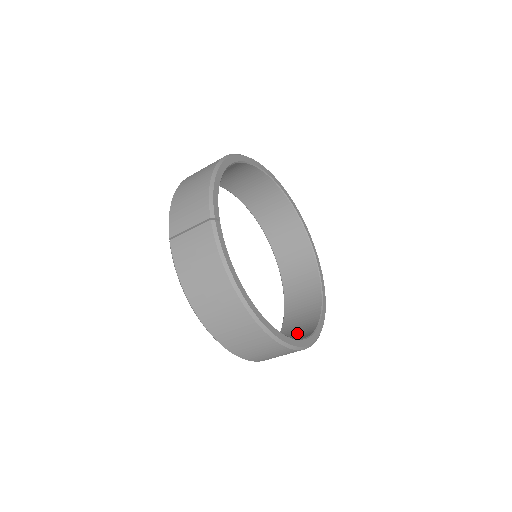
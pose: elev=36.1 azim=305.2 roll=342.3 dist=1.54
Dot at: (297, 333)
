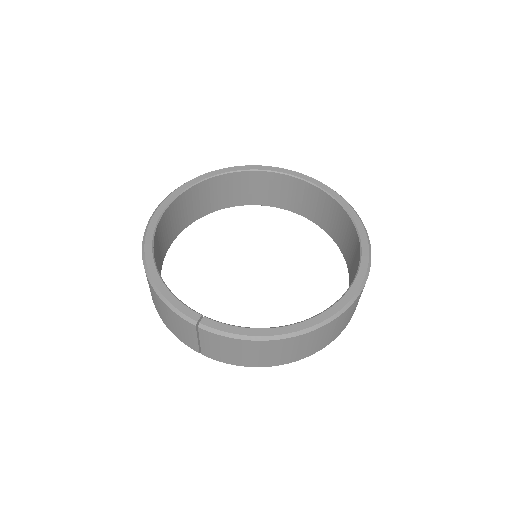
Dot at: (352, 249)
